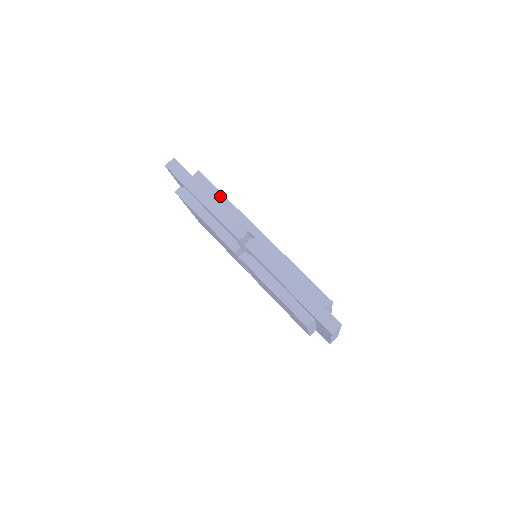
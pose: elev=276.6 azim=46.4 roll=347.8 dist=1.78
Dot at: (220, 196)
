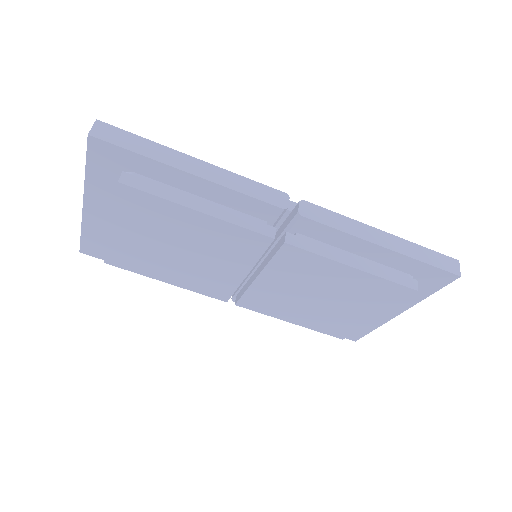
Dot at: occluded
